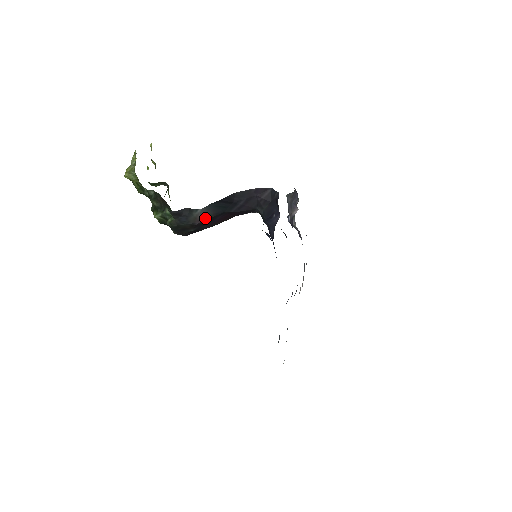
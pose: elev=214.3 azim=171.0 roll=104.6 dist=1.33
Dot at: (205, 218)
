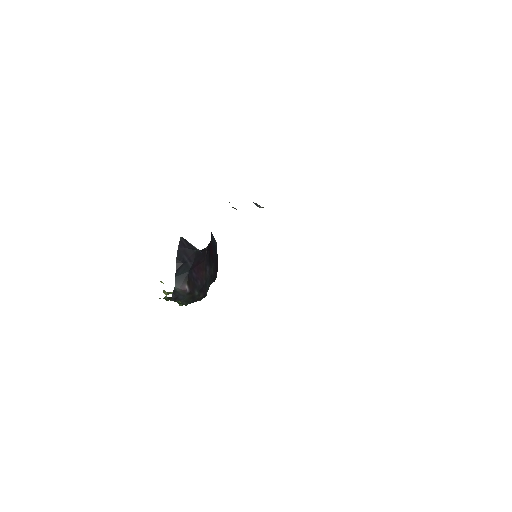
Dot at: (185, 286)
